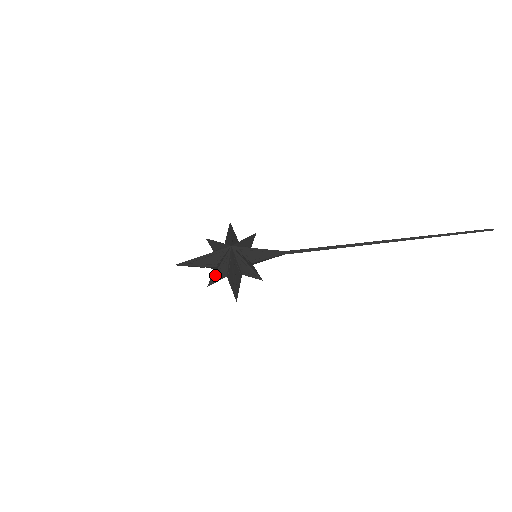
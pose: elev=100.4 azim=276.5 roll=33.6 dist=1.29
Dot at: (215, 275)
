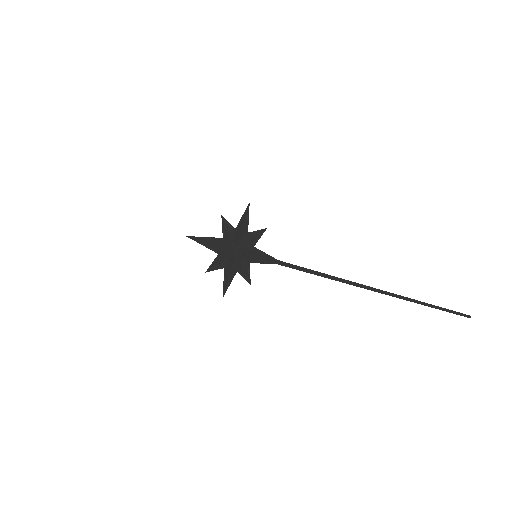
Dot at: (214, 266)
